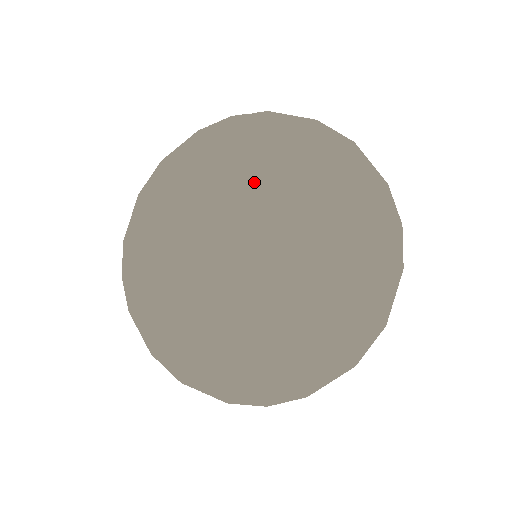
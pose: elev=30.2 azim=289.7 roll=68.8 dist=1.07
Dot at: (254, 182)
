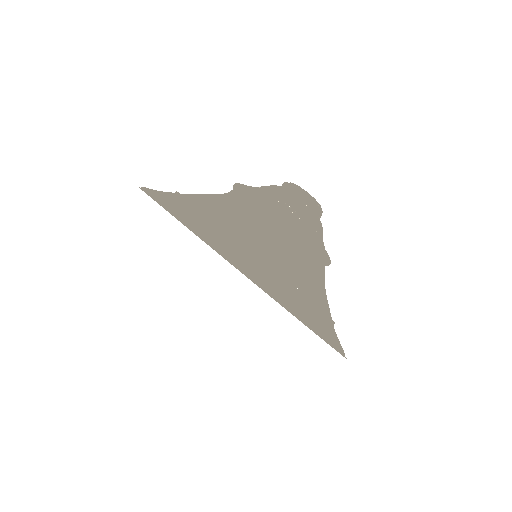
Dot at: occluded
